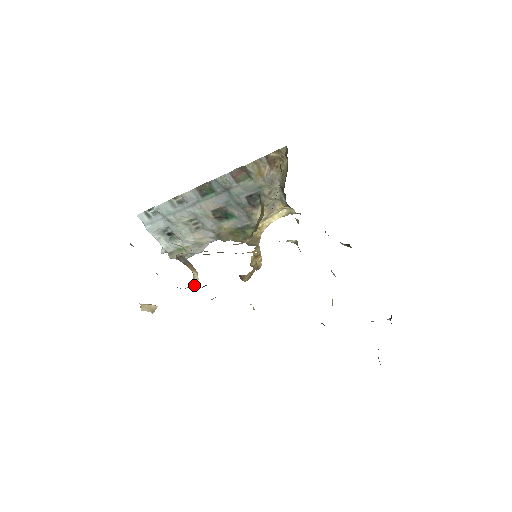
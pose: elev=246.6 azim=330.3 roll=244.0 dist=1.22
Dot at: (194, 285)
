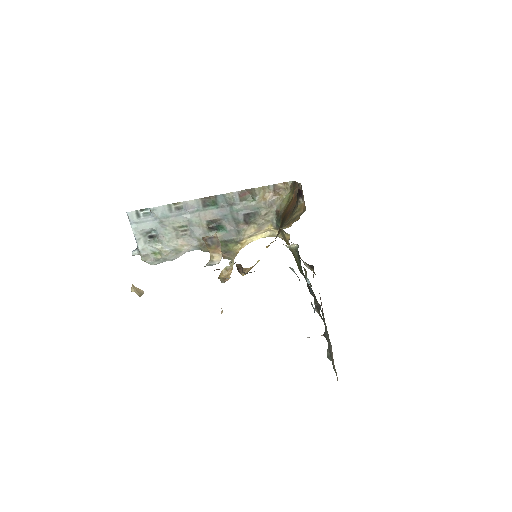
Dot at: (214, 264)
